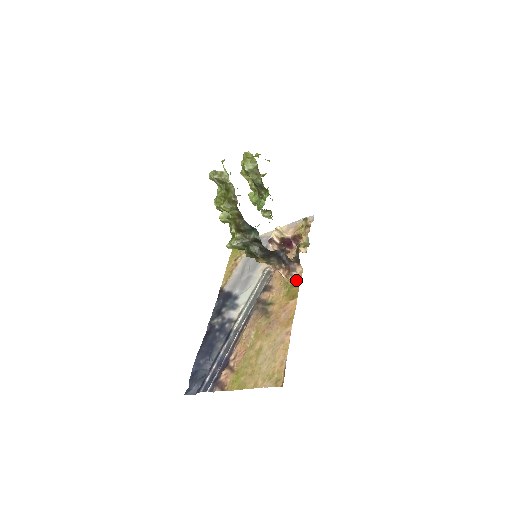
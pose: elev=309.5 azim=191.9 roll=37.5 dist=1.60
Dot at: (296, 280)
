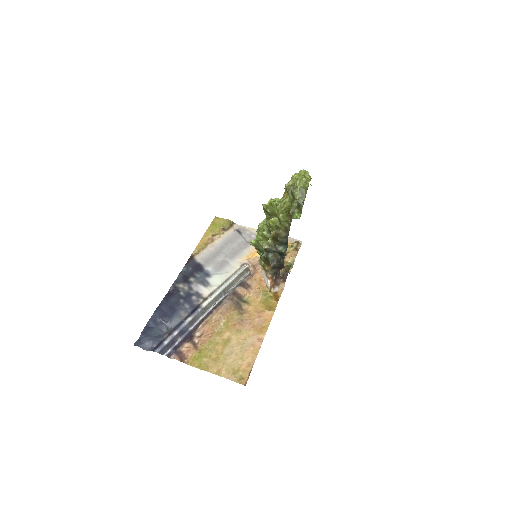
Dot at: (276, 294)
